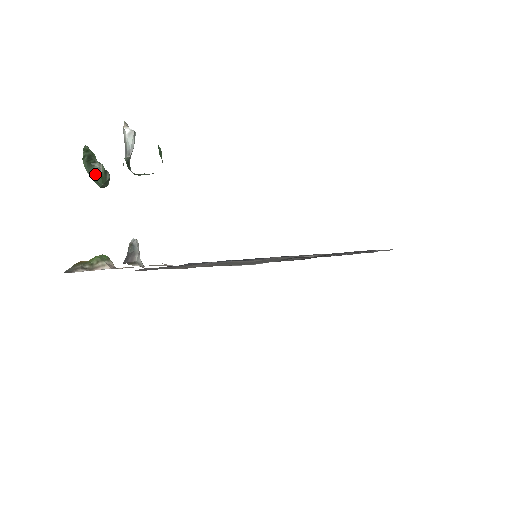
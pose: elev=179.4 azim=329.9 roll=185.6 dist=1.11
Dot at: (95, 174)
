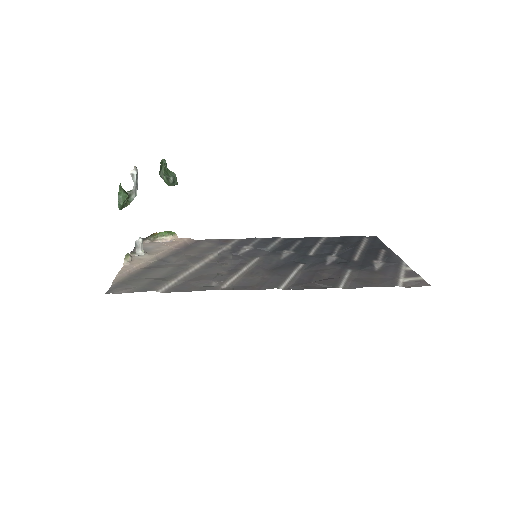
Dot at: occluded
